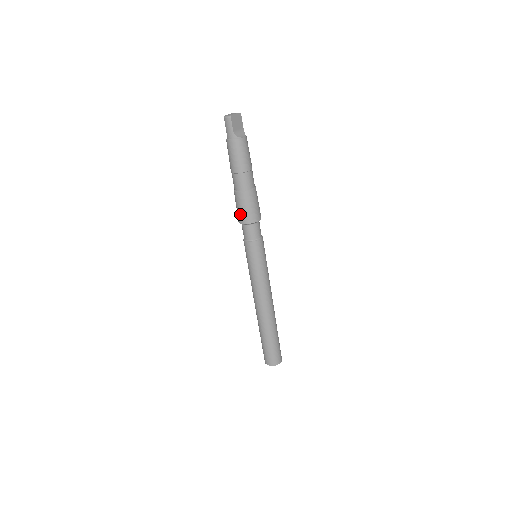
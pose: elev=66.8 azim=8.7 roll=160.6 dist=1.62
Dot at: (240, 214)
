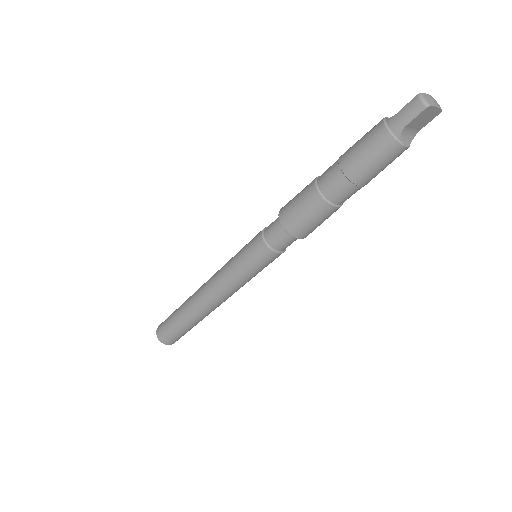
Dot at: (291, 211)
